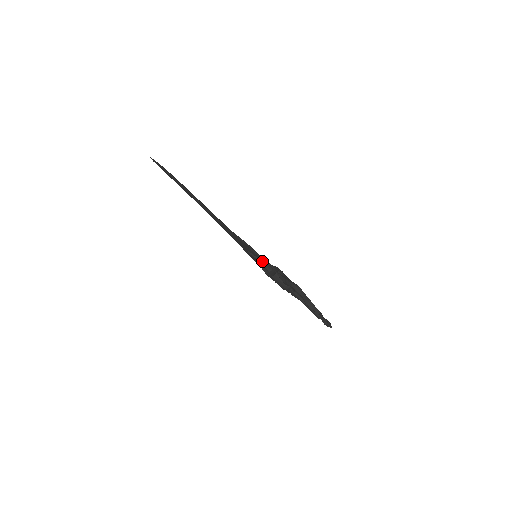
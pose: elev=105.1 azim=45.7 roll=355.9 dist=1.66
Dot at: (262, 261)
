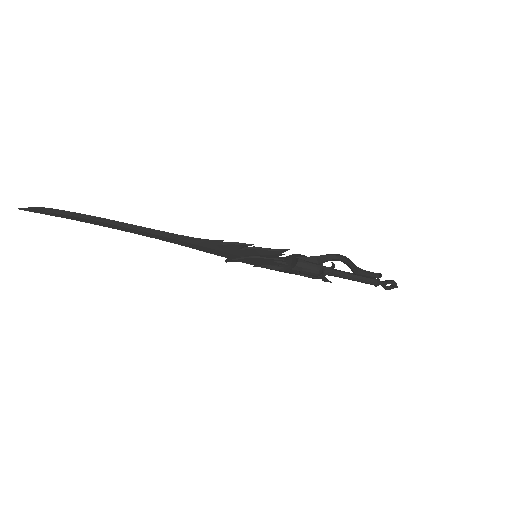
Dot at: (271, 254)
